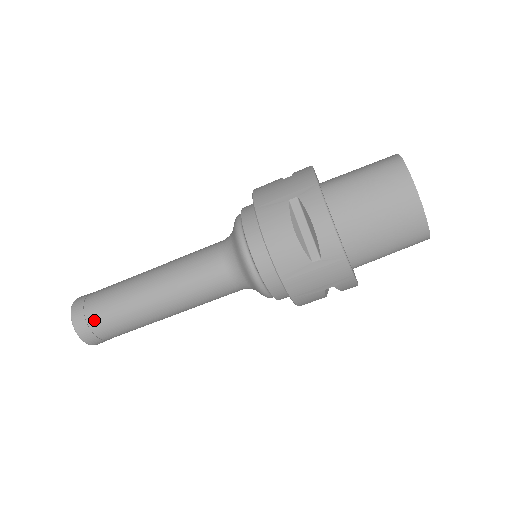
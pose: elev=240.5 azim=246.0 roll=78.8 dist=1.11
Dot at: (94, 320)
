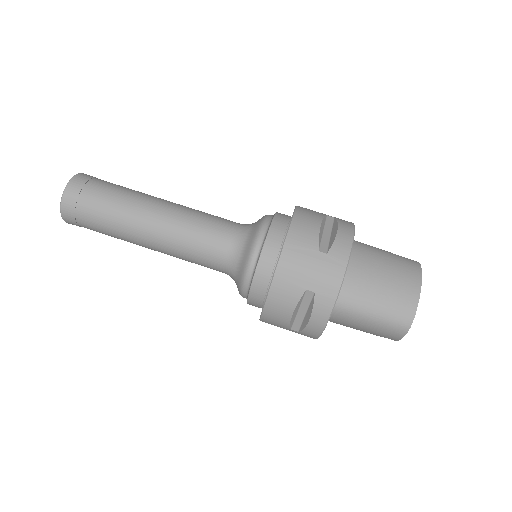
Dot at: (93, 186)
